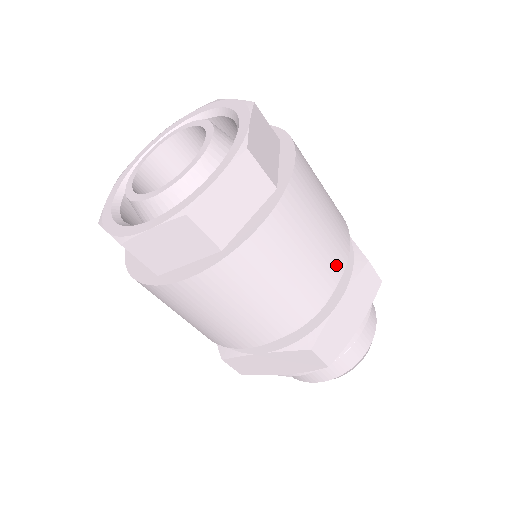
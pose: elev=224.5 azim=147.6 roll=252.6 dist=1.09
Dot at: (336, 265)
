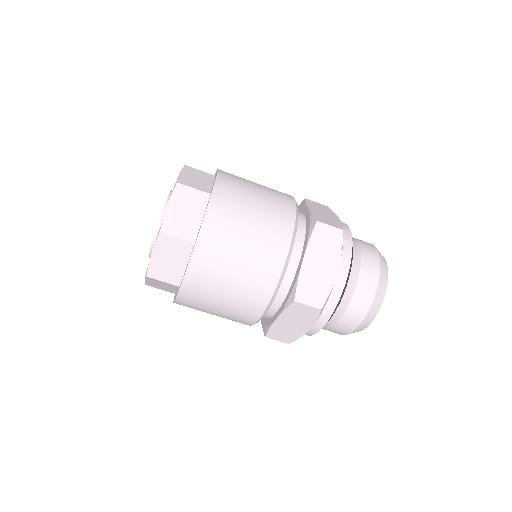
Dot at: occluded
